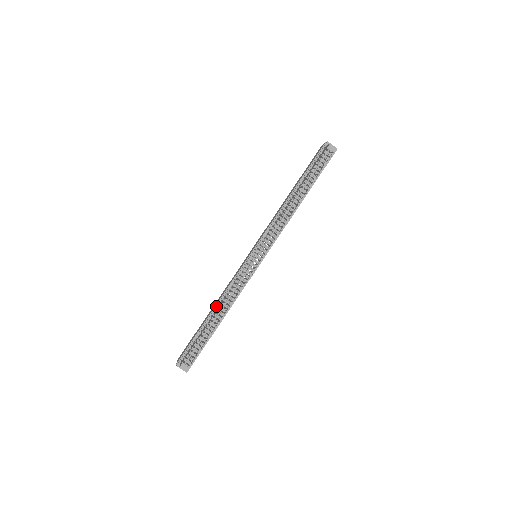
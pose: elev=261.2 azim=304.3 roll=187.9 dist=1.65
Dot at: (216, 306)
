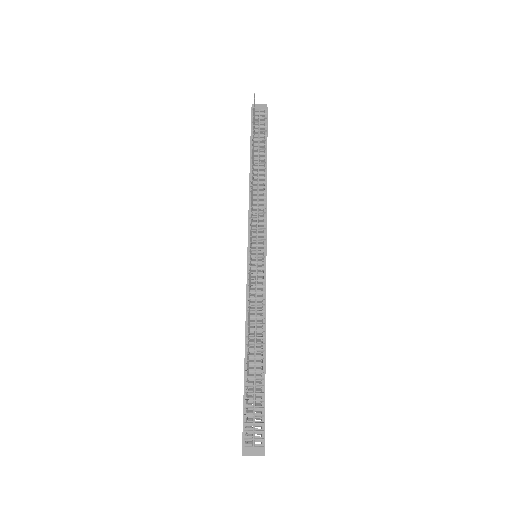
Dot at: (245, 338)
